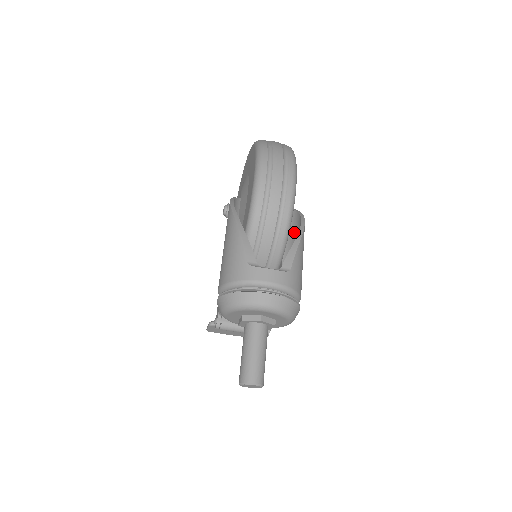
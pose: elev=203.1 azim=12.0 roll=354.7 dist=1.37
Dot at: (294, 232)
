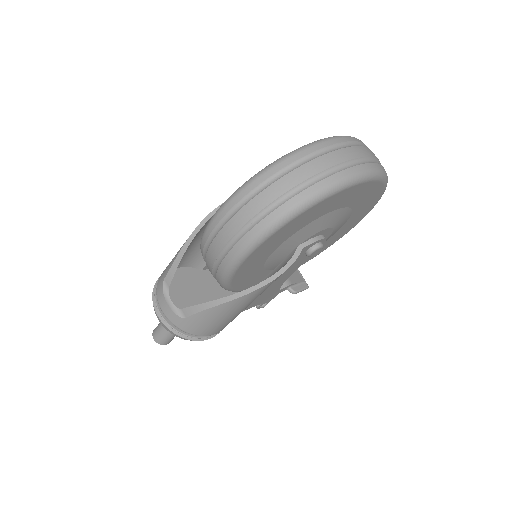
Dot at: occluded
